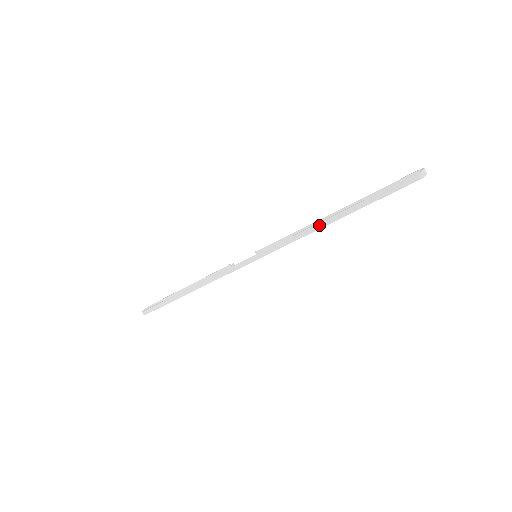
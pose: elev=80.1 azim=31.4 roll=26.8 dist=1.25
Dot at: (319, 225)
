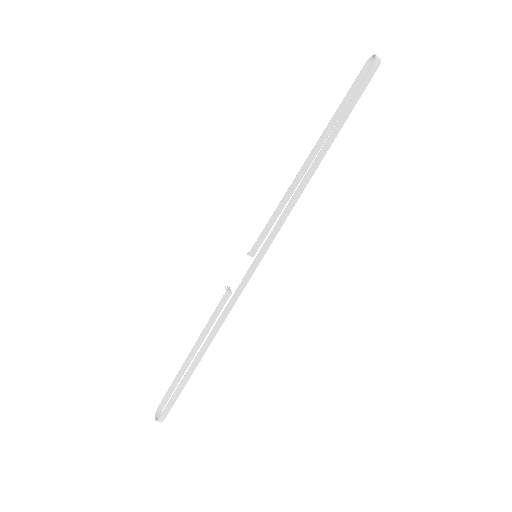
Dot at: (309, 174)
